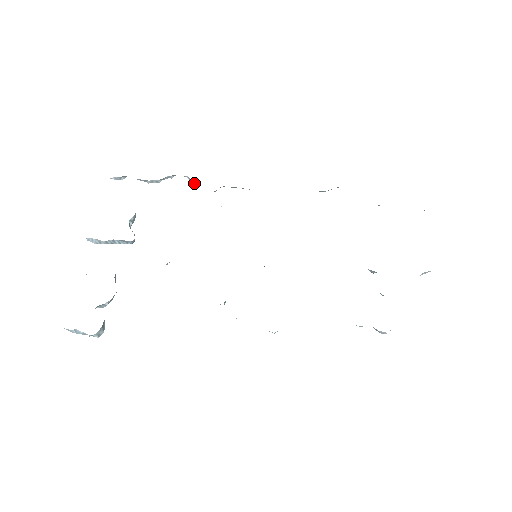
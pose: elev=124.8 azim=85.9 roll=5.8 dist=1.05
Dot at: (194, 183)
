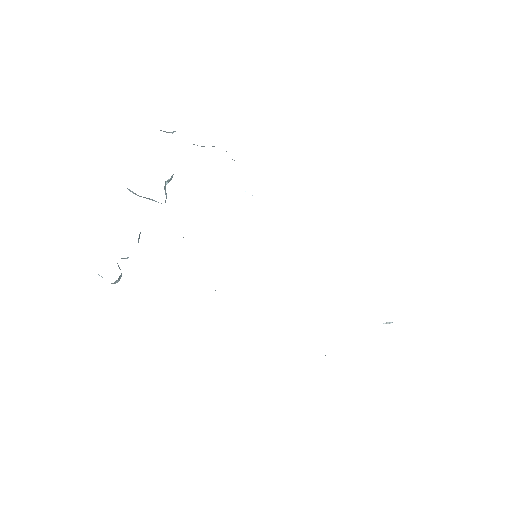
Dot at: (232, 159)
